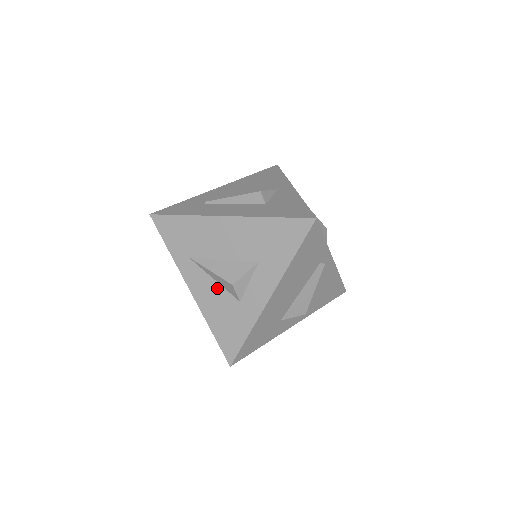
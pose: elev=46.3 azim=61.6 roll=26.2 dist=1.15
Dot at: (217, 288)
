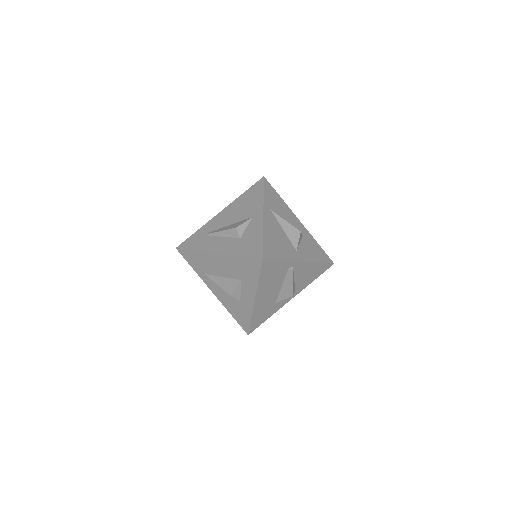
Dot at: (226, 292)
